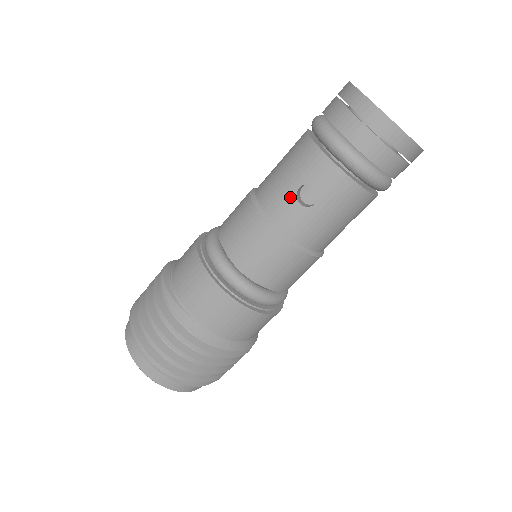
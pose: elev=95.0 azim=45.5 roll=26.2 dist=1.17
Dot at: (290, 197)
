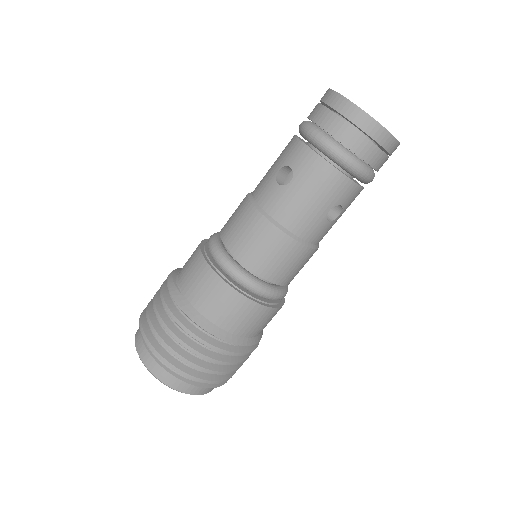
Dot at: (272, 180)
